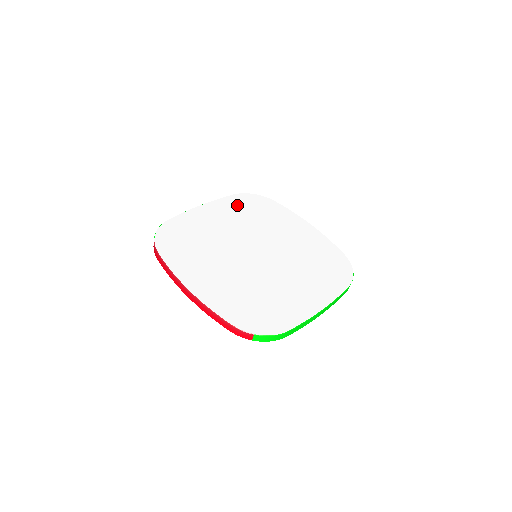
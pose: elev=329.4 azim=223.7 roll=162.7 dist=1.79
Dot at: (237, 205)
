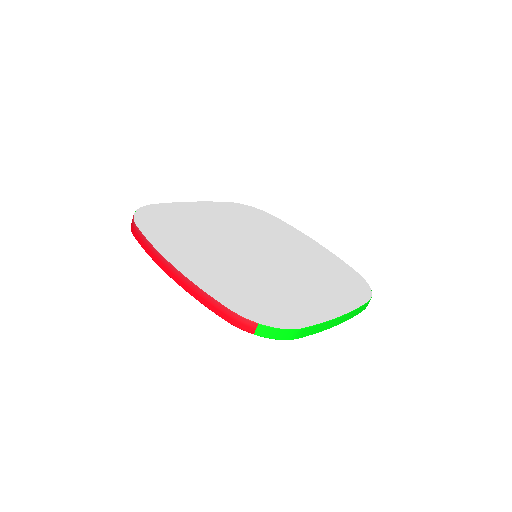
Dot at: (233, 210)
